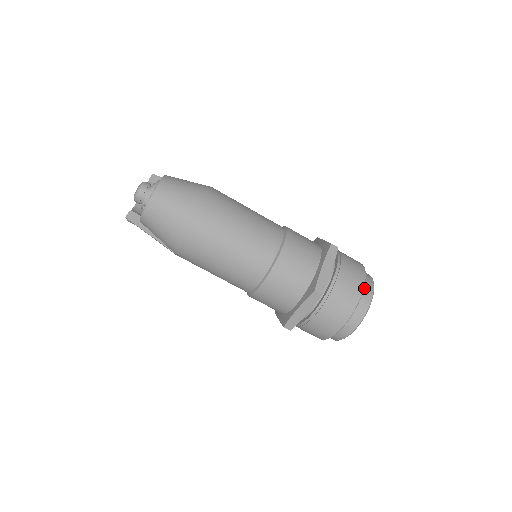
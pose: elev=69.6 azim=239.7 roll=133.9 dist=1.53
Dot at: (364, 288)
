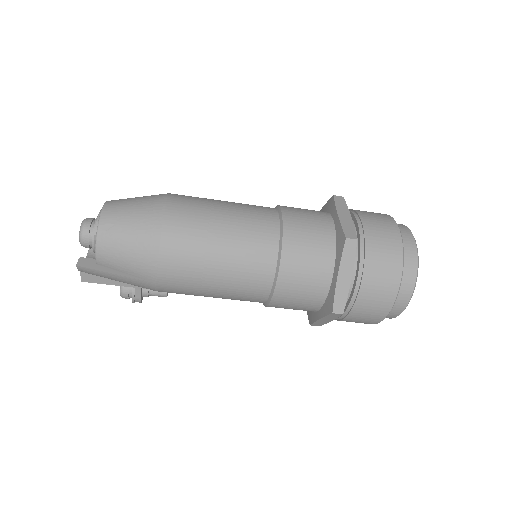
Dot at: occluded
